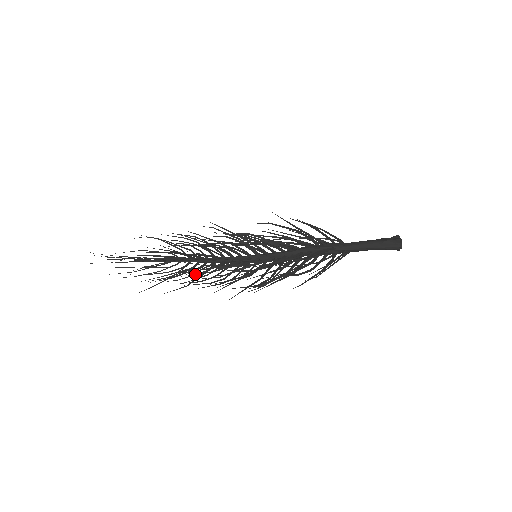
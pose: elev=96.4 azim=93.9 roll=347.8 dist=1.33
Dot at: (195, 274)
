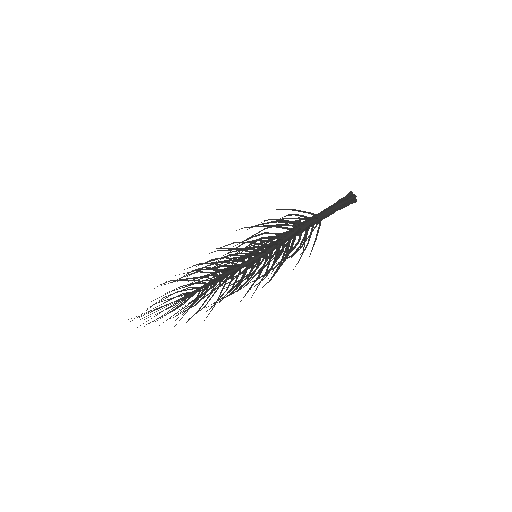
Dot at: (221, 296)
